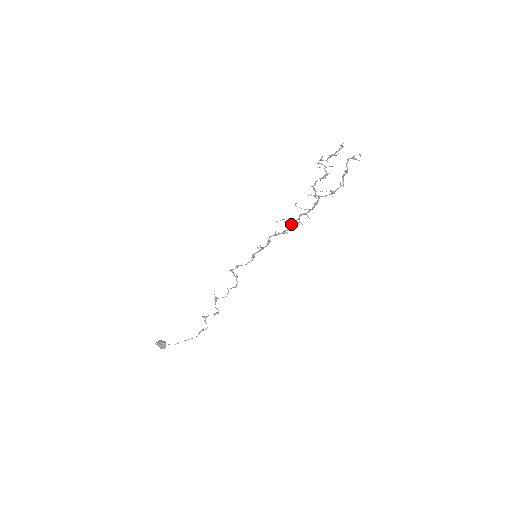
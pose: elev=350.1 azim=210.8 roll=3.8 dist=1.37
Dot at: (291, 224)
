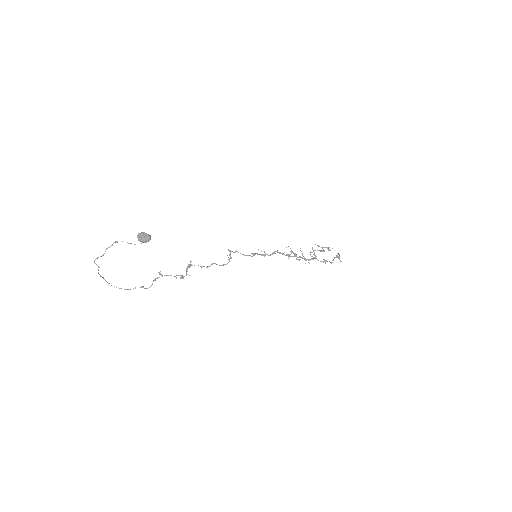
Dot at: (295, 255)
